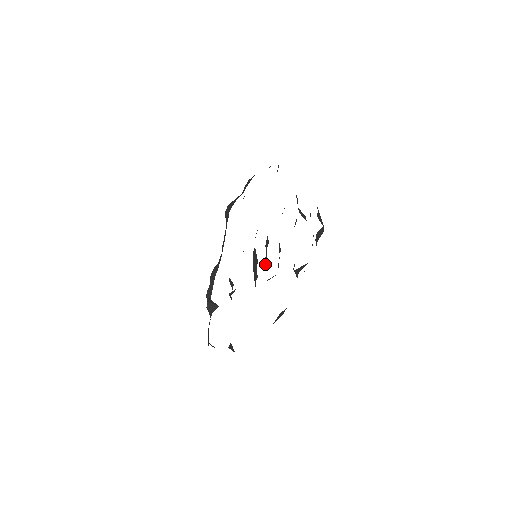
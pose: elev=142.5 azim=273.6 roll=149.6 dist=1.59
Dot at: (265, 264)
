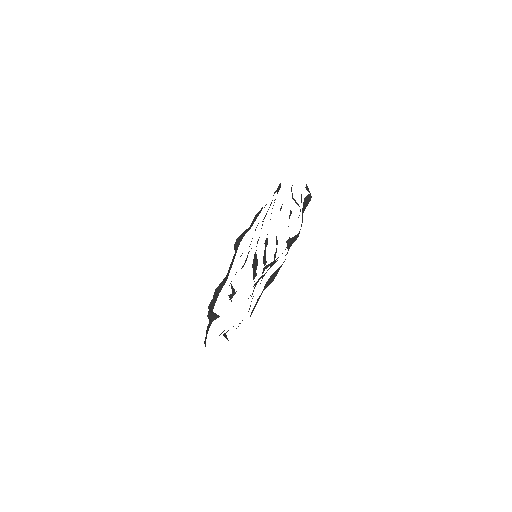
Dot at: (263, 259)
